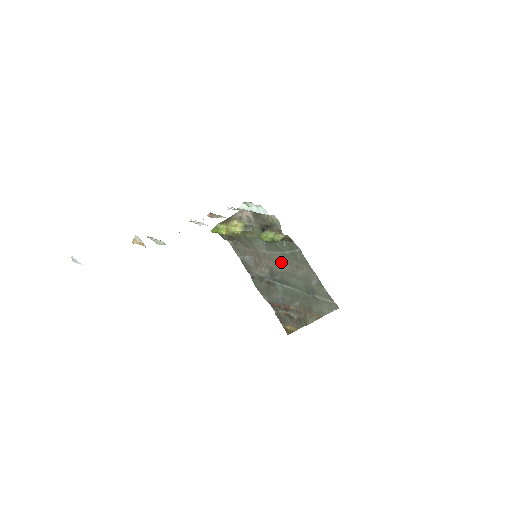
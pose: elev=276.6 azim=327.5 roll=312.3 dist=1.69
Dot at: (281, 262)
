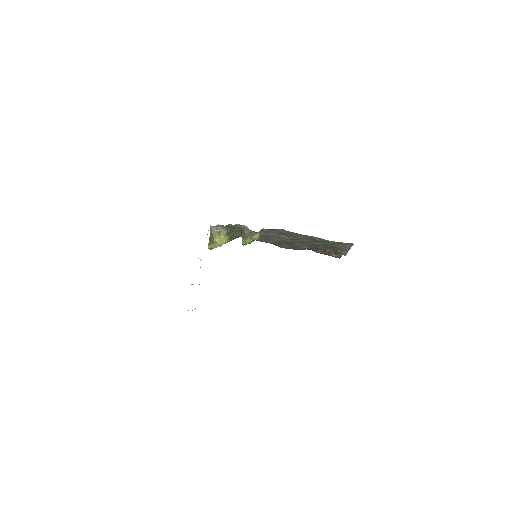
Dot at: (279, 236)
